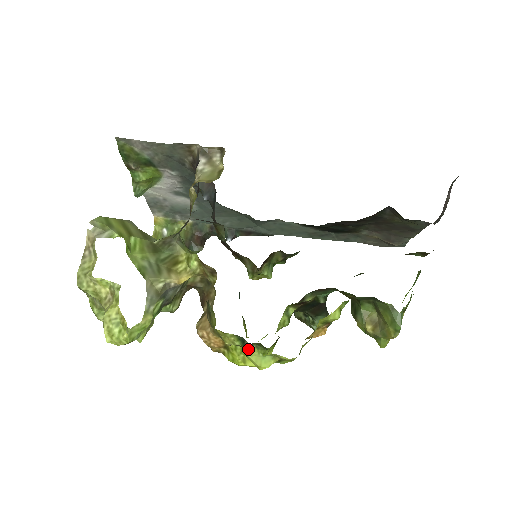
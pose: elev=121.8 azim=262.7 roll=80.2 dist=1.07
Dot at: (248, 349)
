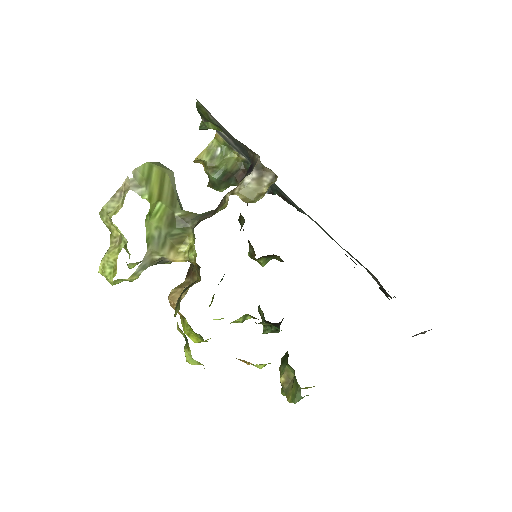
Dot at: (187, 346)
